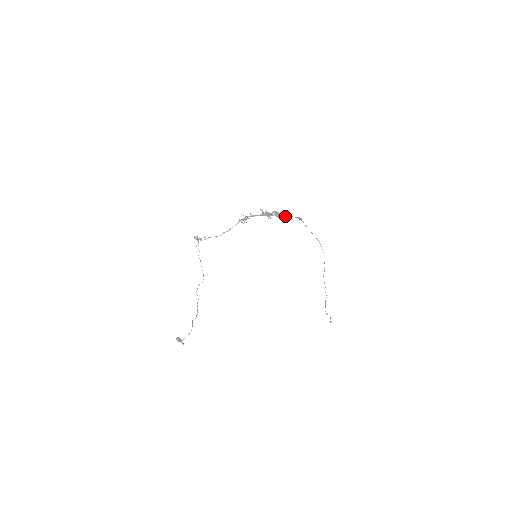
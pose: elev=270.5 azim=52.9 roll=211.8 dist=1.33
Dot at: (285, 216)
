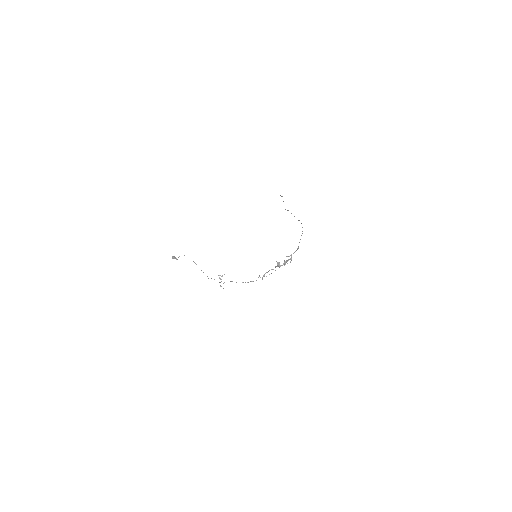
Dot at: occluded
